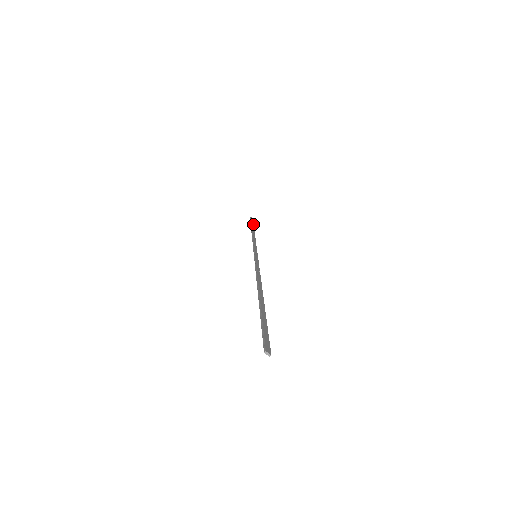
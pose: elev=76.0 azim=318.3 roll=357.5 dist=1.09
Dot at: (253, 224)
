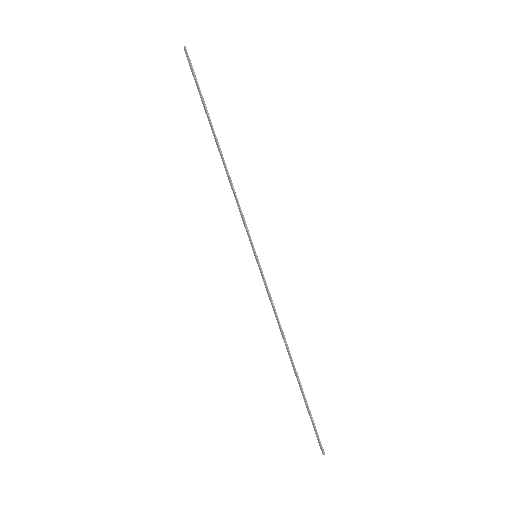
Dot at: occluded
